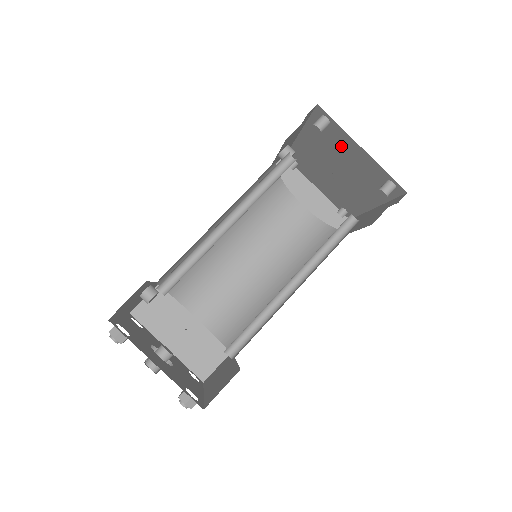
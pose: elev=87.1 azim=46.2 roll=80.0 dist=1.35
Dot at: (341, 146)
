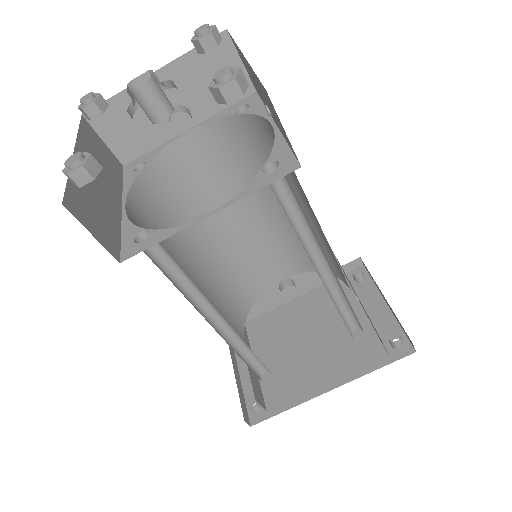
Dot at: (355, 305)
